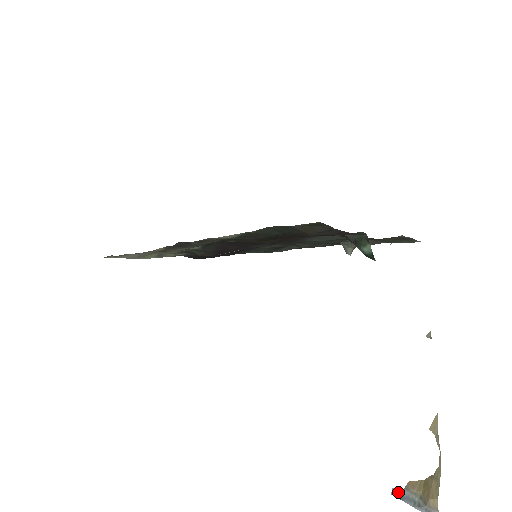
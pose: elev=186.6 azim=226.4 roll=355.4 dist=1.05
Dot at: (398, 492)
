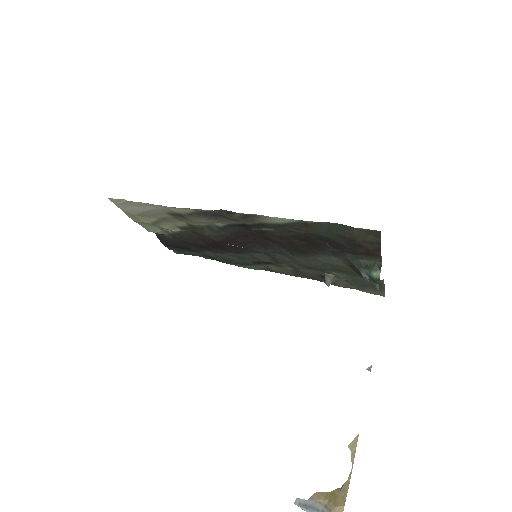
Dot at: (302, 501)
